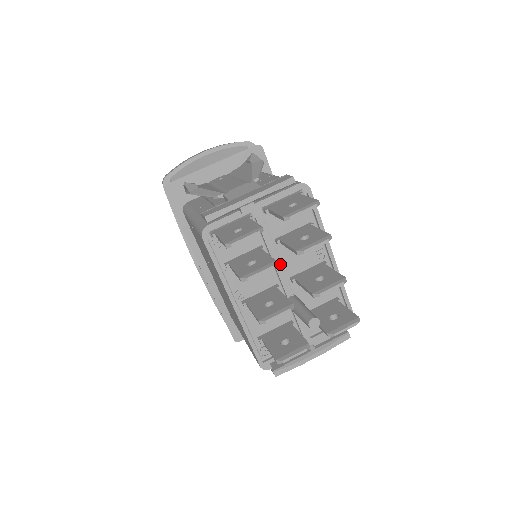
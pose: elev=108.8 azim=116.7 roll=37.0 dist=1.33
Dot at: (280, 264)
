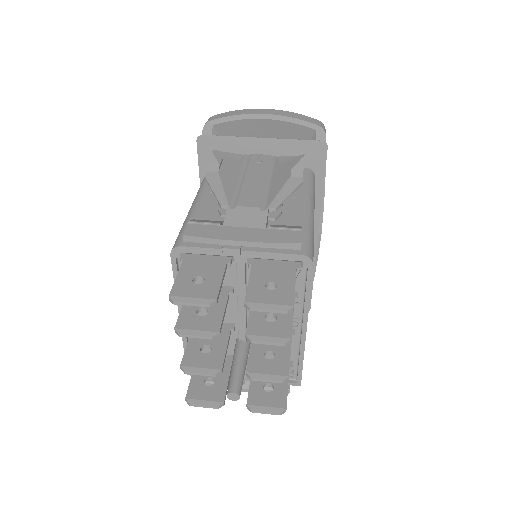
Dot at: (244, 312)
